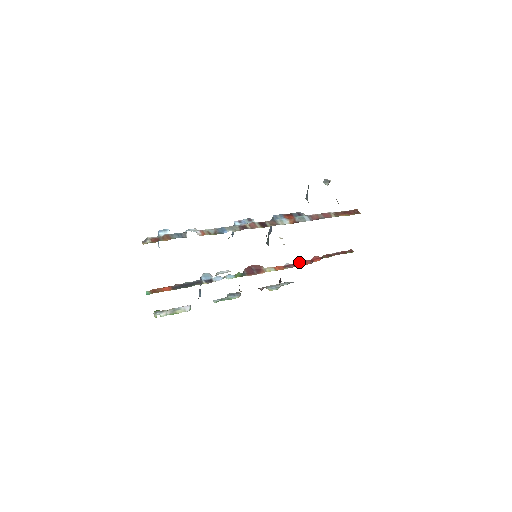
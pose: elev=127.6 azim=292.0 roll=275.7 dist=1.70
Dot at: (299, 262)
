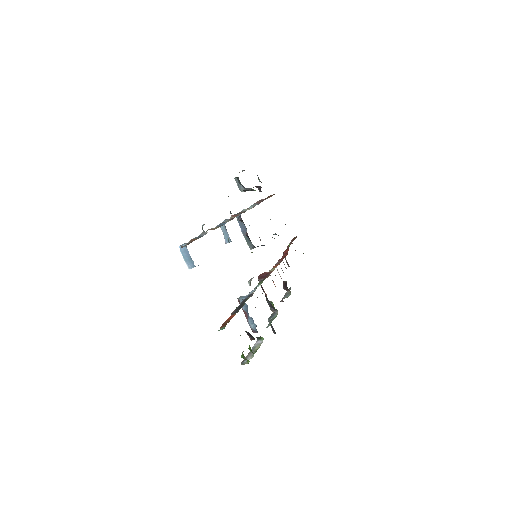
Dot at: (280, 259)
